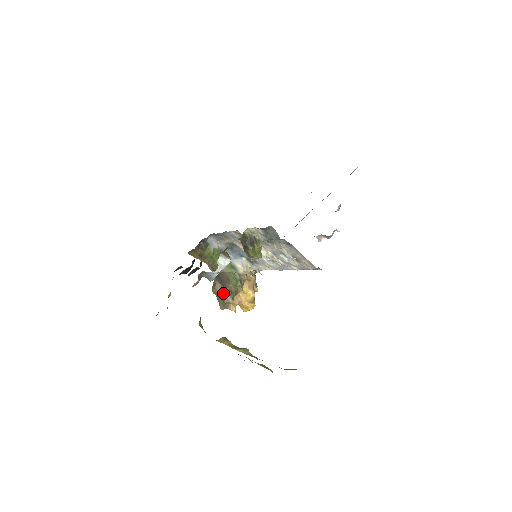
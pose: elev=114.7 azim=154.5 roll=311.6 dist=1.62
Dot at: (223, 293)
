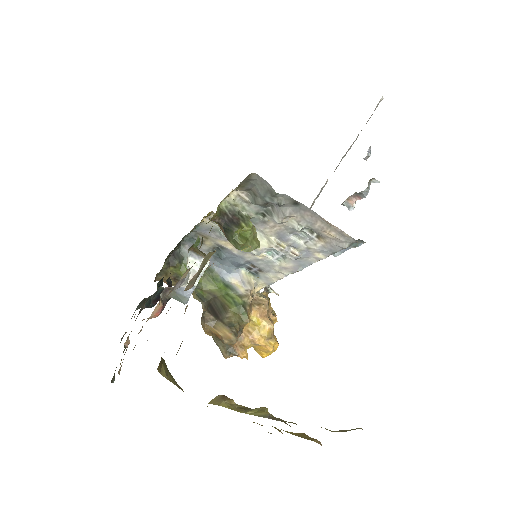
Dot at: (219, 329)
